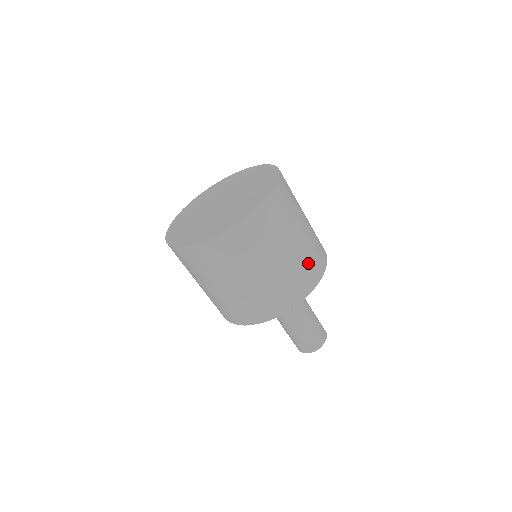
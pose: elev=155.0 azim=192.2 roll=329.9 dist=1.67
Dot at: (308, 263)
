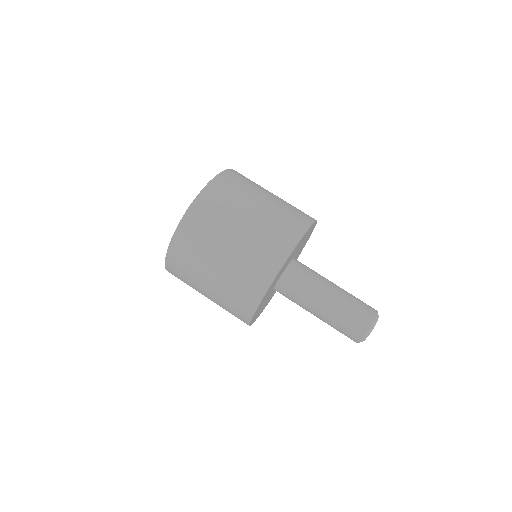
Dot at: (262, 247)
